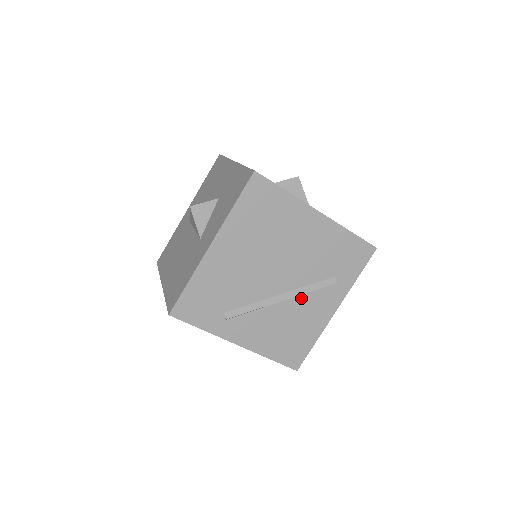
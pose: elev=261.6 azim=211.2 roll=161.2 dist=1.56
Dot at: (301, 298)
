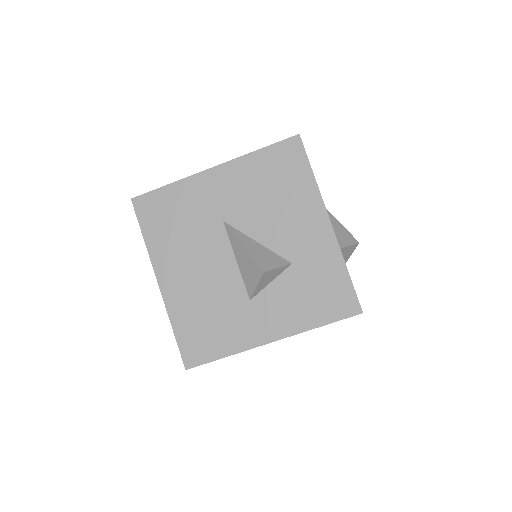
Dot at: occluded
